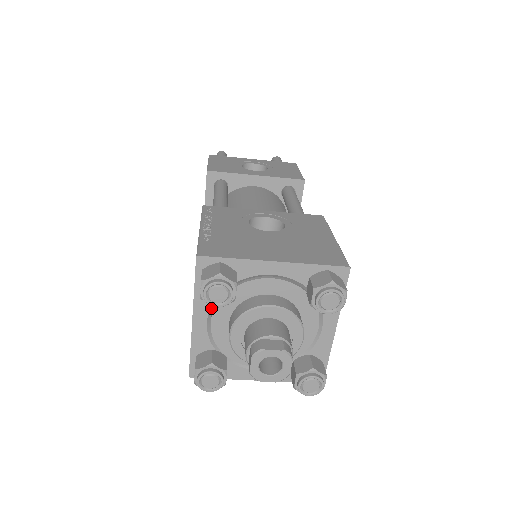
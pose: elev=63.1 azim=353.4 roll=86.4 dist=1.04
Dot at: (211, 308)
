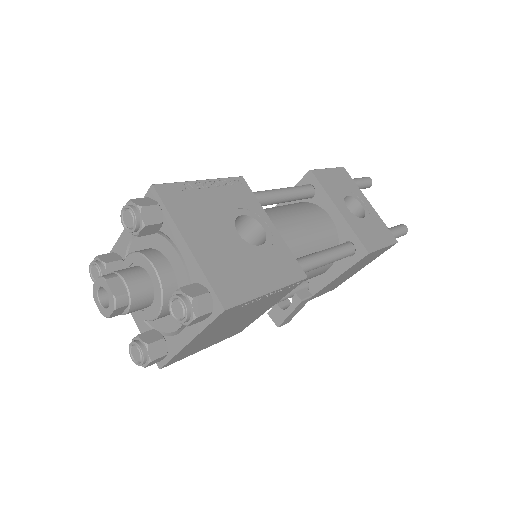
Dot at: occluded
